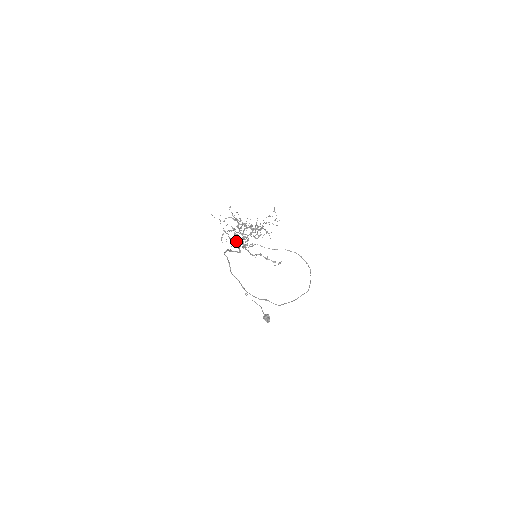
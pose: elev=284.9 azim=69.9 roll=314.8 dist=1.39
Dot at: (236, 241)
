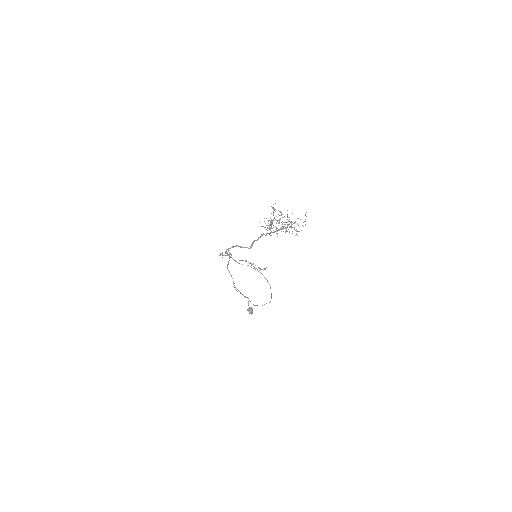
Dot at: occluded
